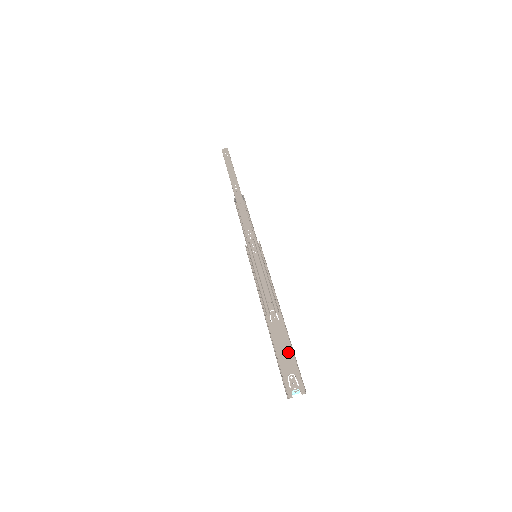
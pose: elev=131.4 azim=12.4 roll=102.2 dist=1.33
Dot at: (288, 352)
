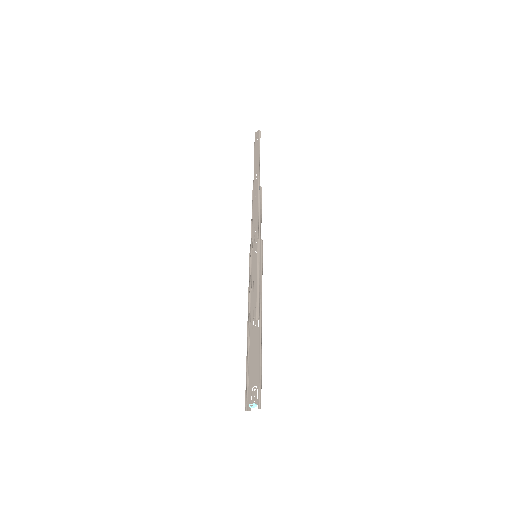
Dot at: (258, 363)
